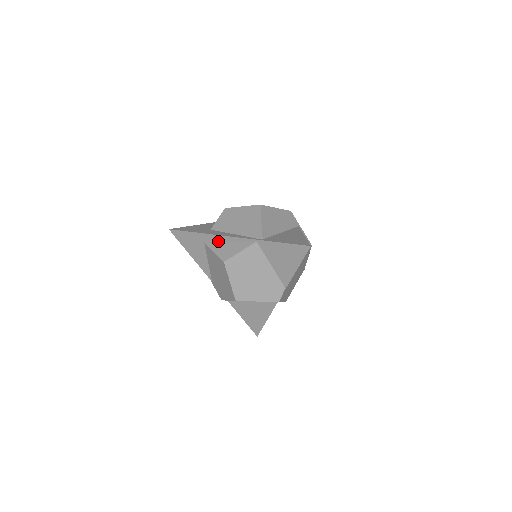
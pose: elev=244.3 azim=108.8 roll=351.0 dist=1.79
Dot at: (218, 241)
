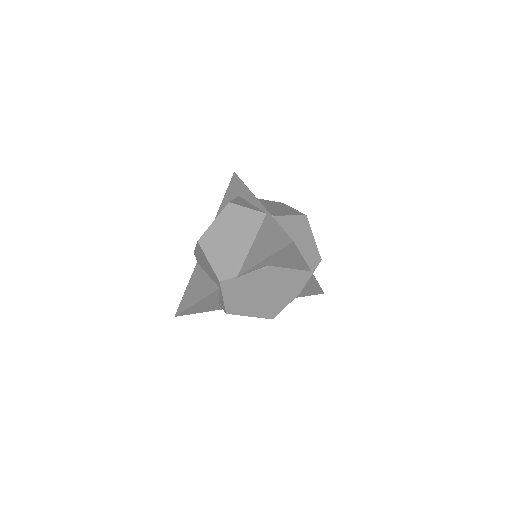
Dot at: (247, 199)
